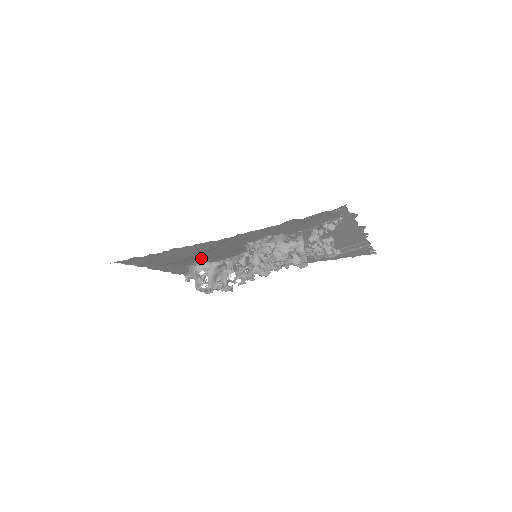
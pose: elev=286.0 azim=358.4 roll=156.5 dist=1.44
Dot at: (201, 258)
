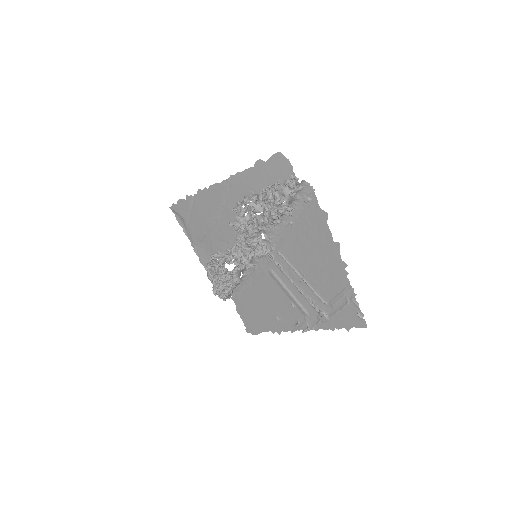
Dot at: (220, 236)
